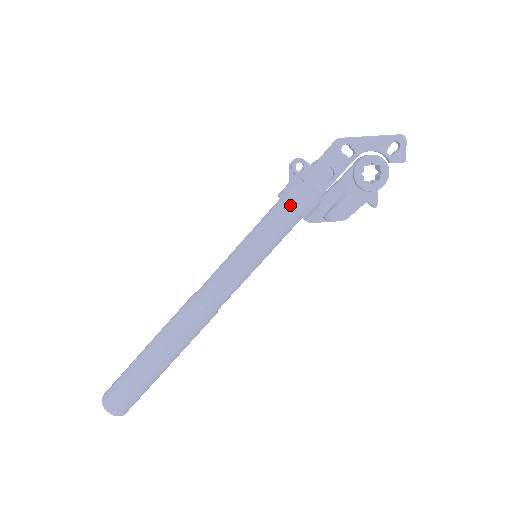
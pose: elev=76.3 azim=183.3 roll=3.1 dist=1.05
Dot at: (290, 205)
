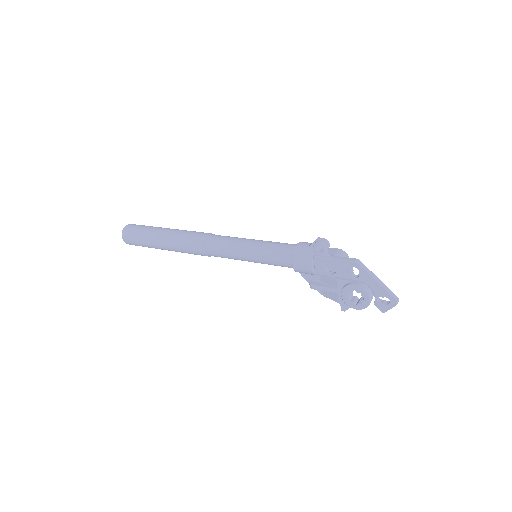
Dot at: (293, 260)
